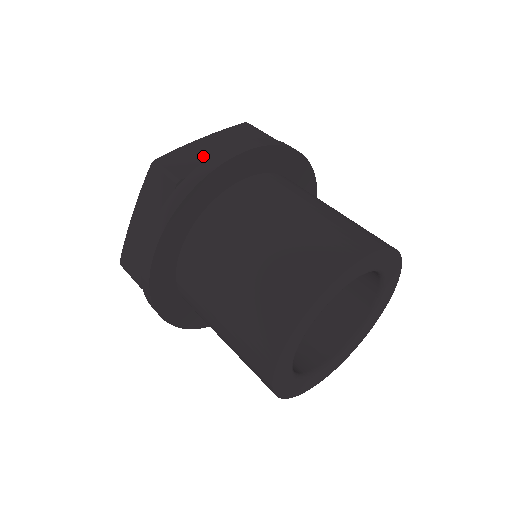
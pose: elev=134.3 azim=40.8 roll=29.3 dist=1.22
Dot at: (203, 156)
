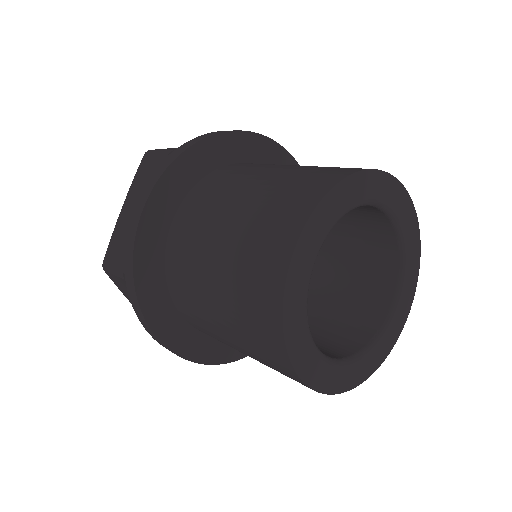
Dot at: occluded
